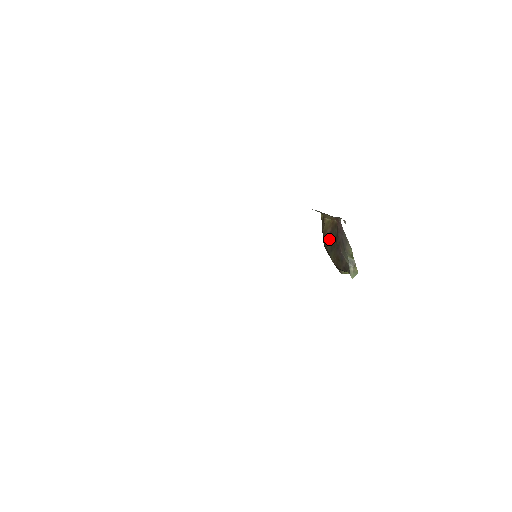
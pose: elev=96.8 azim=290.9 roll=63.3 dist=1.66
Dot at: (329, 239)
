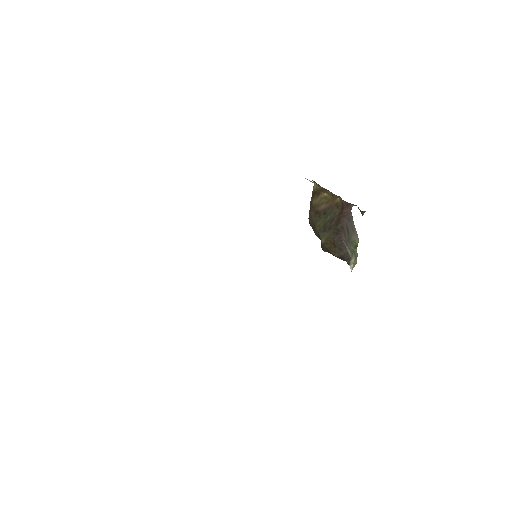
Dot at: (321, 216)
